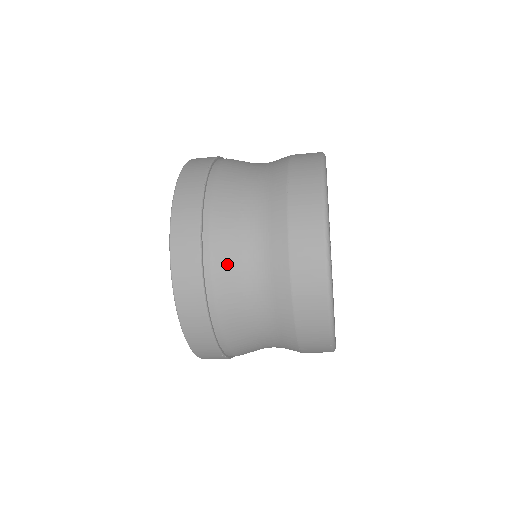
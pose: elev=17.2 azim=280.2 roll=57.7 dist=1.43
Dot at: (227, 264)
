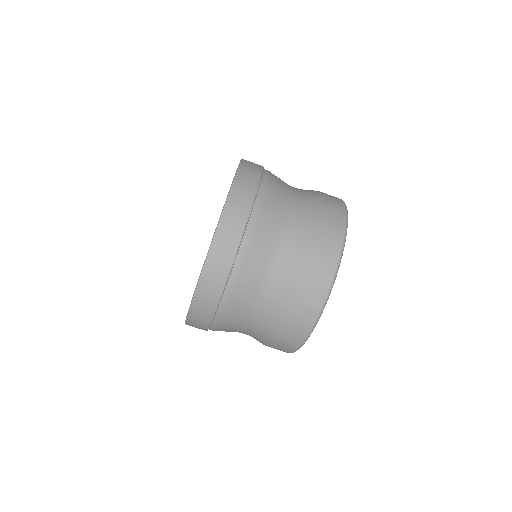
Dot at: occluded
